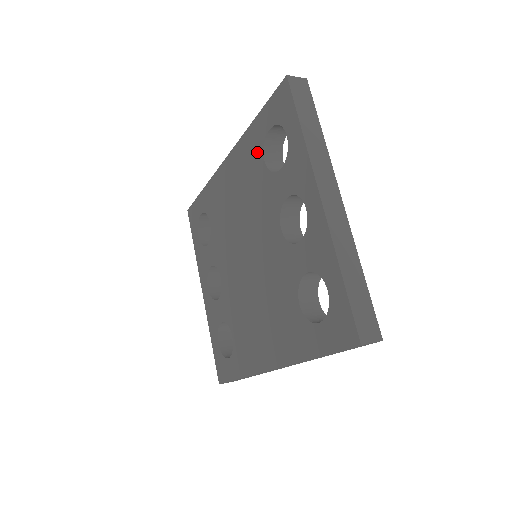
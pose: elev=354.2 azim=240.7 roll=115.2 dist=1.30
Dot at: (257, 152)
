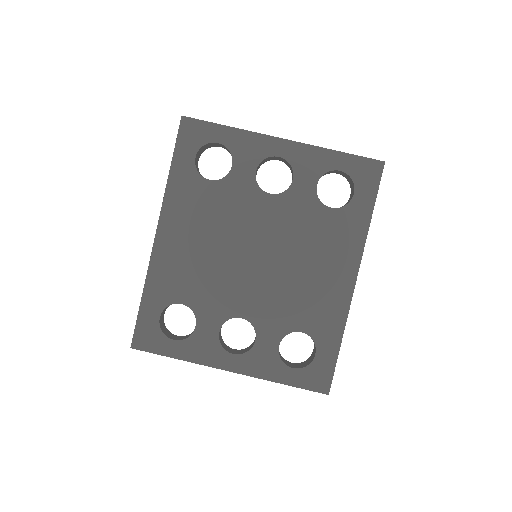
Dot at: (195, 184)
